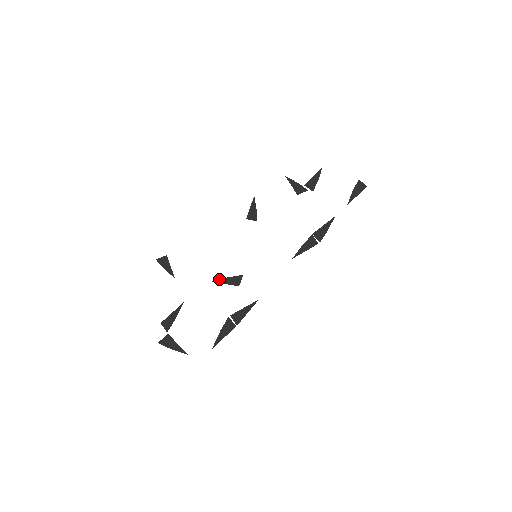
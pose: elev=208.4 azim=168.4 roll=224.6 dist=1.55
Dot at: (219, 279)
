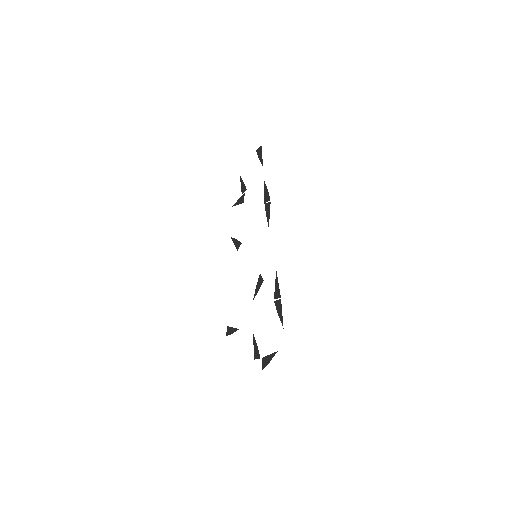
Dot at: (254, 294)
